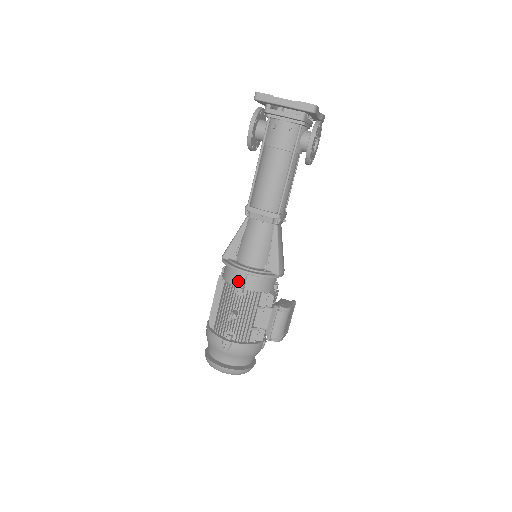
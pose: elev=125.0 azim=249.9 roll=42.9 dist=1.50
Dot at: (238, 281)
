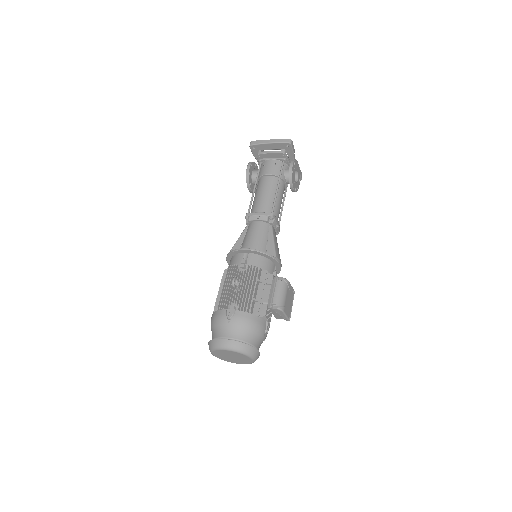
Dot at: (240, 261)
